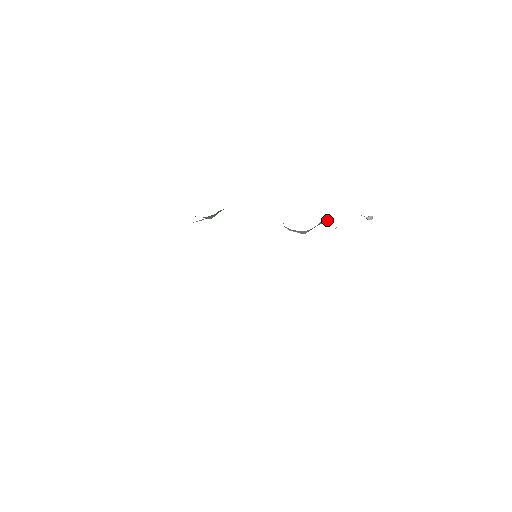
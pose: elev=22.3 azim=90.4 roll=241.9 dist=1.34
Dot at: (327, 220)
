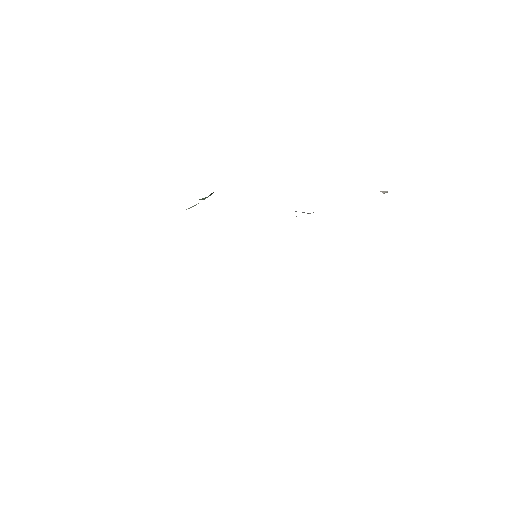
Dot at: occluded
